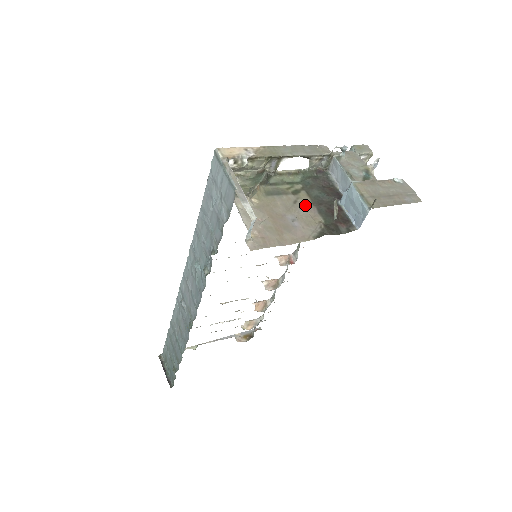
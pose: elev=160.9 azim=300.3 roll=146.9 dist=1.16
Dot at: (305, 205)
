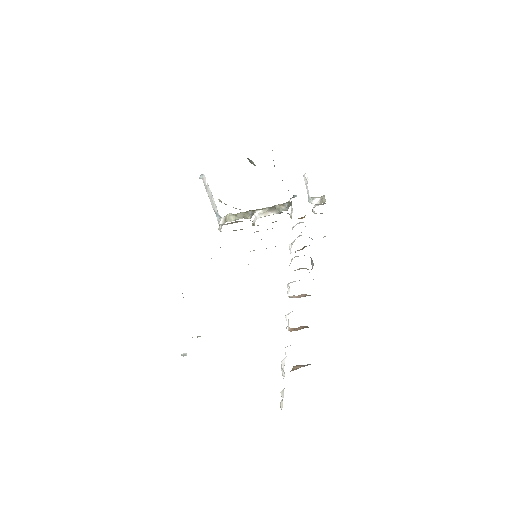
Dot at: occluded
